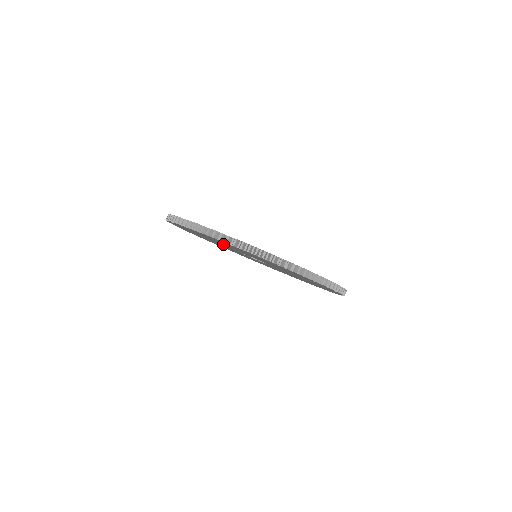
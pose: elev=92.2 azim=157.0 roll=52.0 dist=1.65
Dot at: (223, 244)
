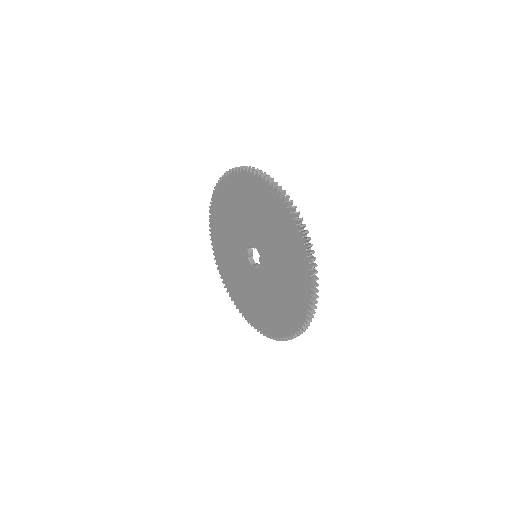
Dot at: (249, 215)
